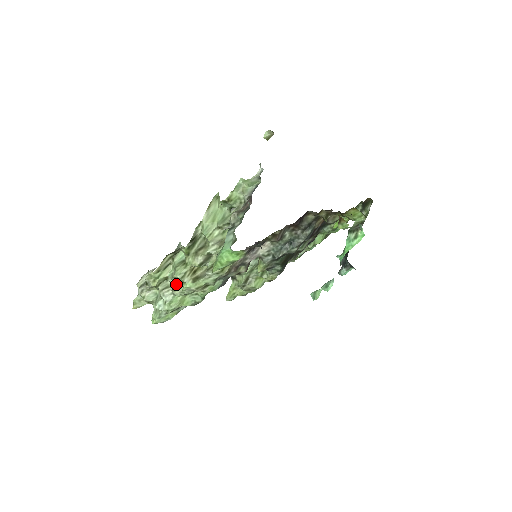
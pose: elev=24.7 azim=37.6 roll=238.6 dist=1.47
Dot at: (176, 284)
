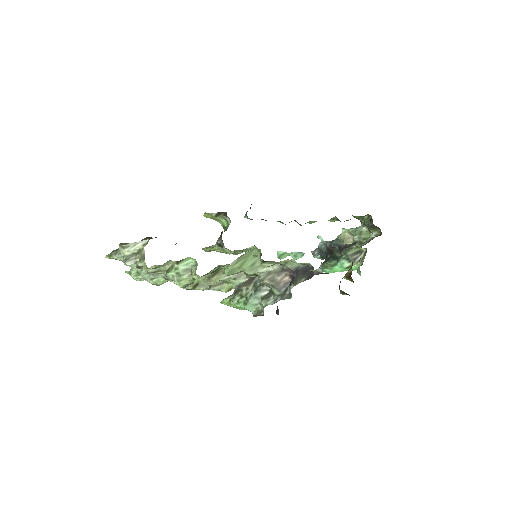
Dot at: occluded
